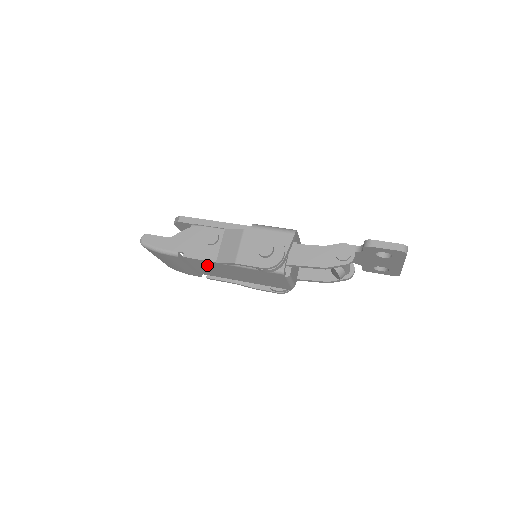
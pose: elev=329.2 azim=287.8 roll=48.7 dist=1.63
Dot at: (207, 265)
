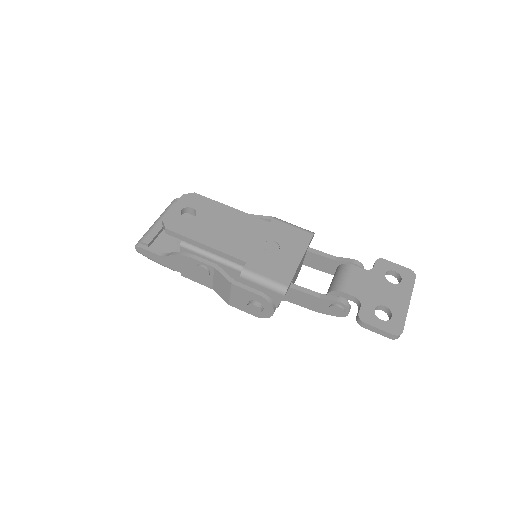
Dot at: occluded
